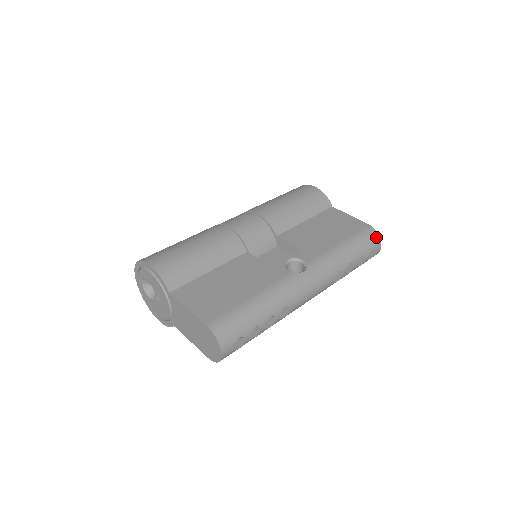
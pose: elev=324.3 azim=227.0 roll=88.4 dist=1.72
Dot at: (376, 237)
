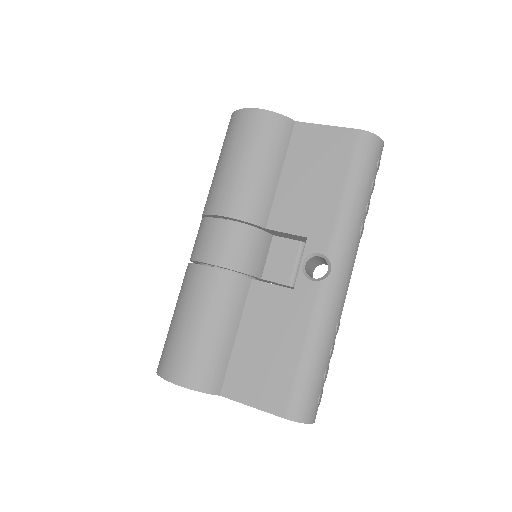
Dot at: (375, 142)
